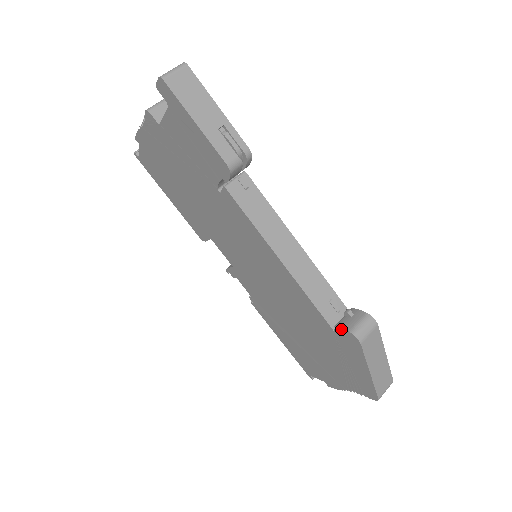
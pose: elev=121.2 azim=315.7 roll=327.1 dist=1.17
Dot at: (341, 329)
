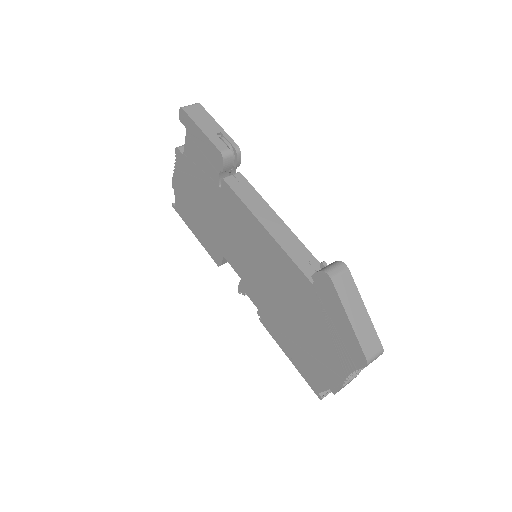
Dot at: (316, 274)
